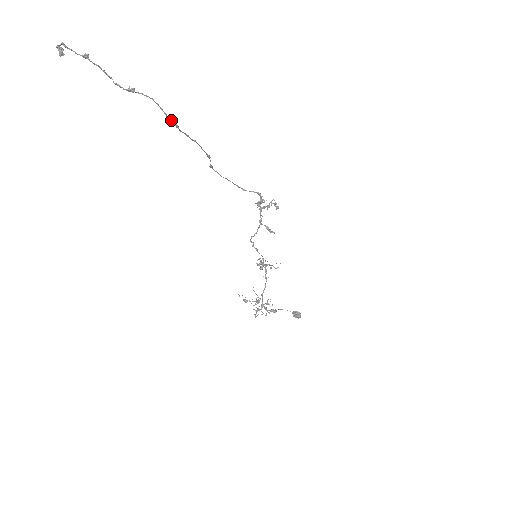
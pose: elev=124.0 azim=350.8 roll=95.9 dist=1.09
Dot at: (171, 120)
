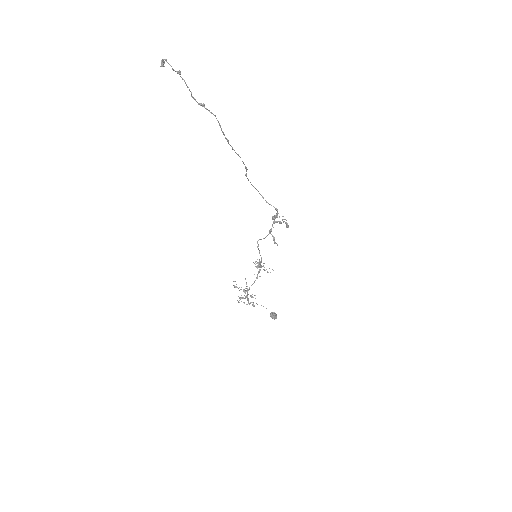
Dot at: (224, 135)
